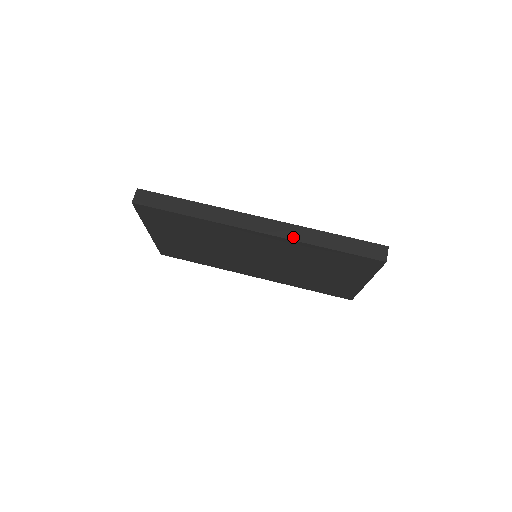
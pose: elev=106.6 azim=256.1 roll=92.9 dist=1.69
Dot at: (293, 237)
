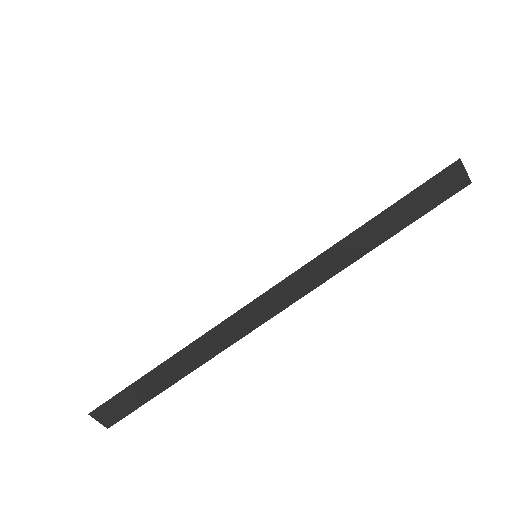
Dot at: (325, 276)
